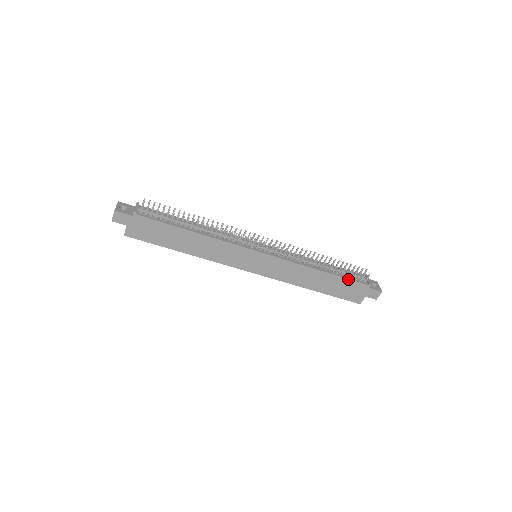
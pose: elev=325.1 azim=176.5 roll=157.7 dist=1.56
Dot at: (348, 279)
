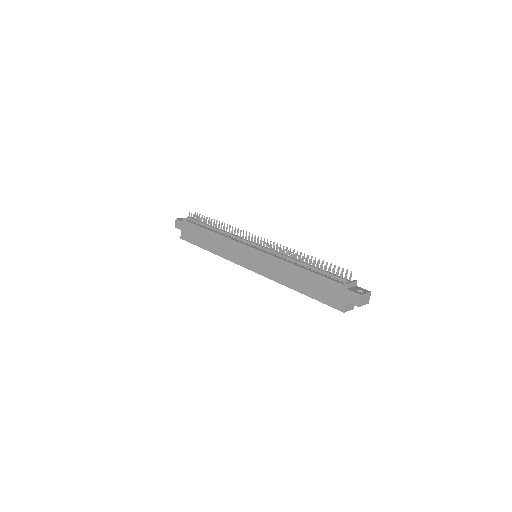
Dot at: (324, 277)
